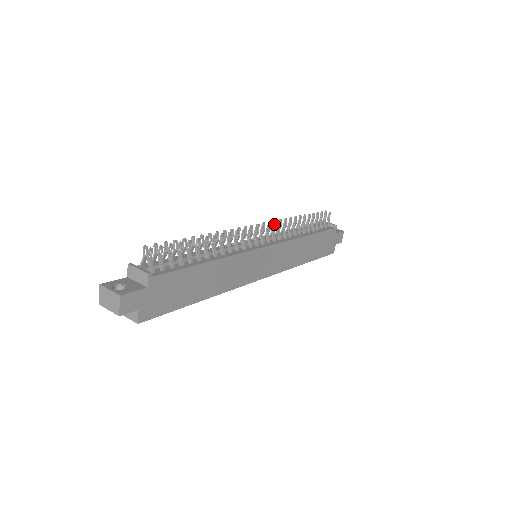
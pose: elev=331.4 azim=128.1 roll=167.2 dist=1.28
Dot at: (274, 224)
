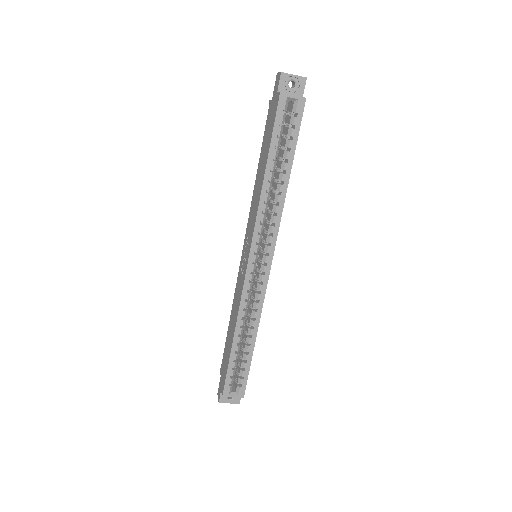
Dot at: occluded
